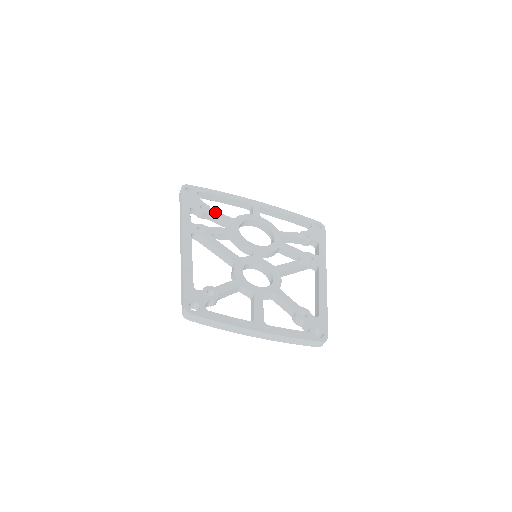
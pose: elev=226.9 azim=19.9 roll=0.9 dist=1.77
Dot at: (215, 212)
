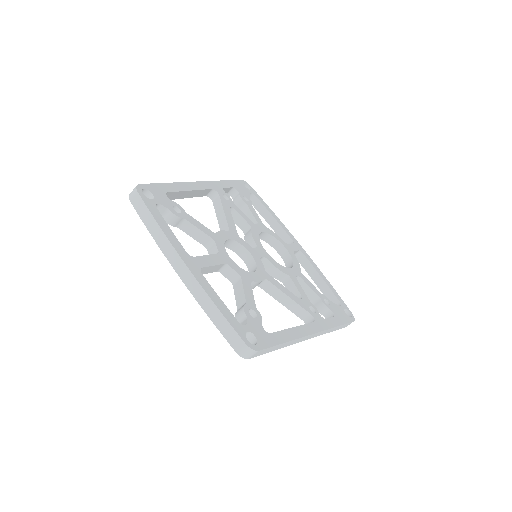
Dot at: (253, 209)
